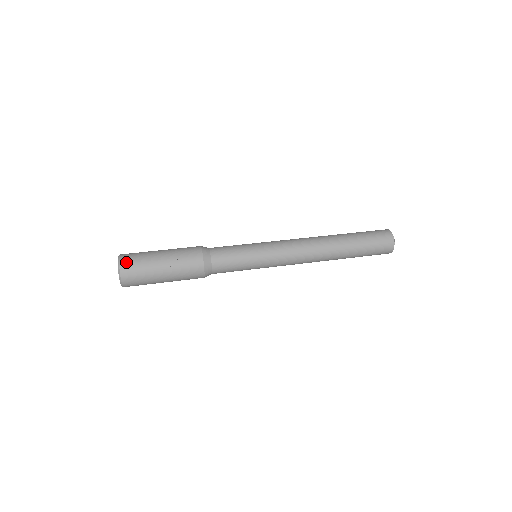
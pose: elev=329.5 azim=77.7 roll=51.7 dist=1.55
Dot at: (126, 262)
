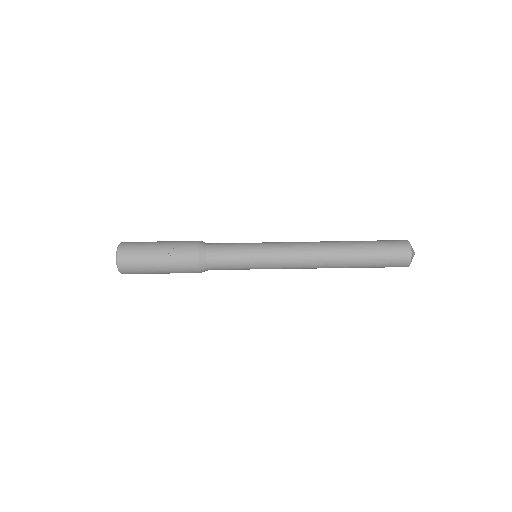
Dot at: (124, 247)
